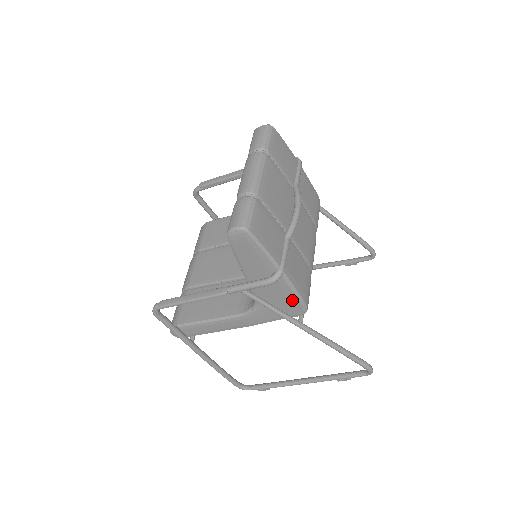
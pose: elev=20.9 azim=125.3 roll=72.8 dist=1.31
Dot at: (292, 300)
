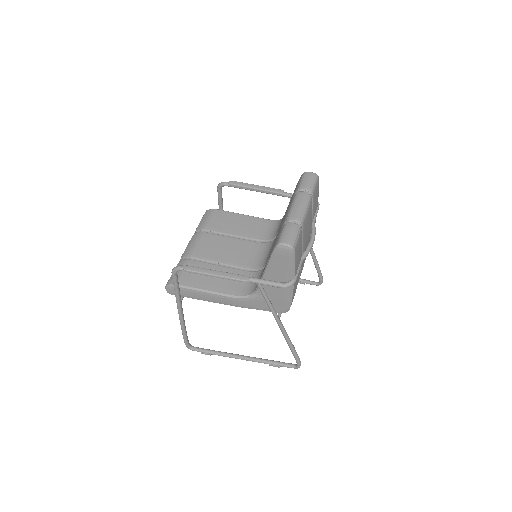
Dot at: (284, 302)
